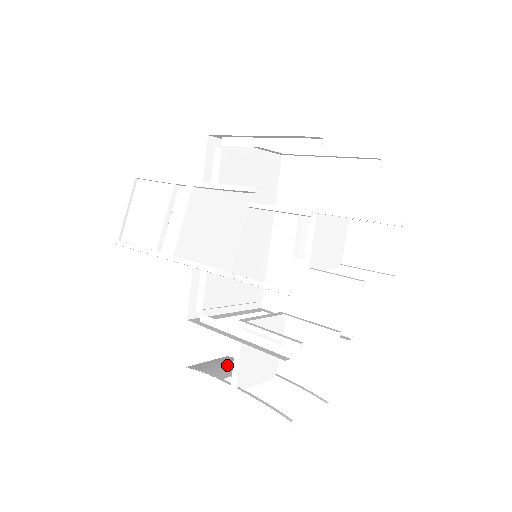
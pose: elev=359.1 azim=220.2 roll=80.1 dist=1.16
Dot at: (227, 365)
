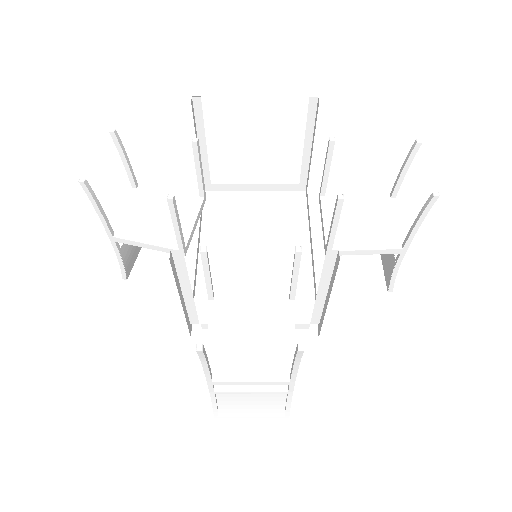
Dot at: (256, 397)
